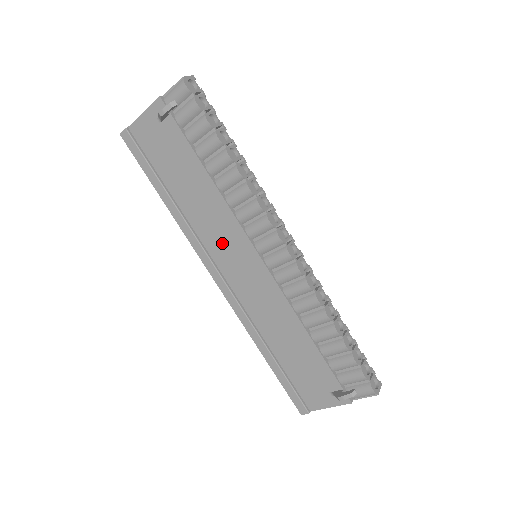
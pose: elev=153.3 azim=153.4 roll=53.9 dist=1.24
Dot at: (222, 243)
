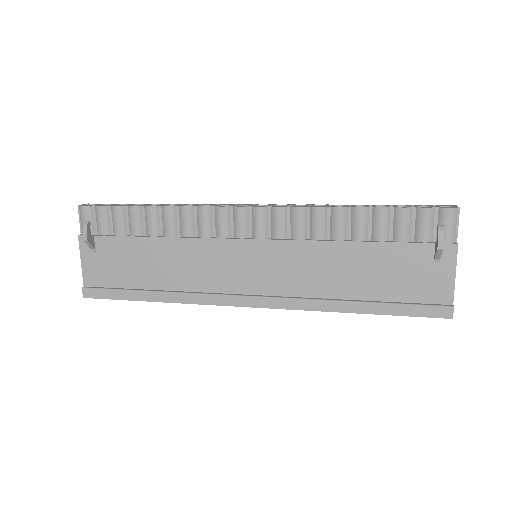
Dot at: (219, 271)
